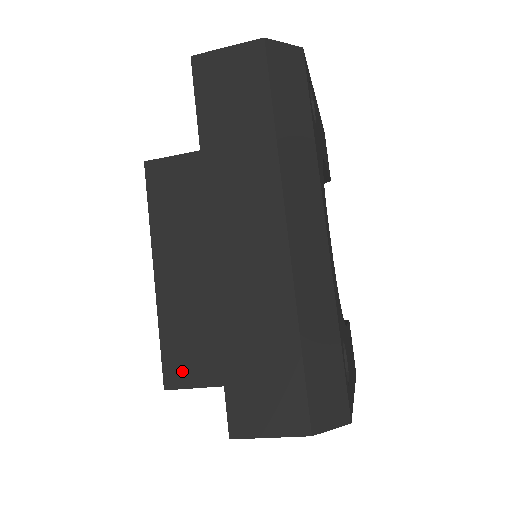
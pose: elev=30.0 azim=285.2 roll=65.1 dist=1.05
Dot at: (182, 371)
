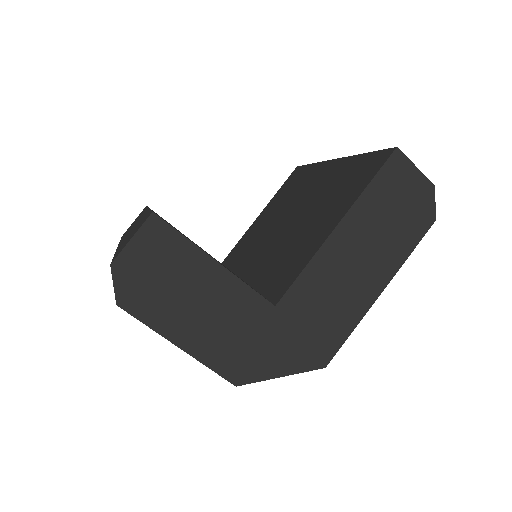
Dot at: occluded
